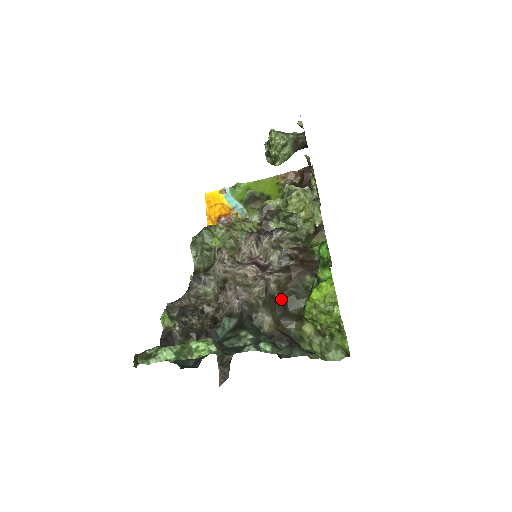
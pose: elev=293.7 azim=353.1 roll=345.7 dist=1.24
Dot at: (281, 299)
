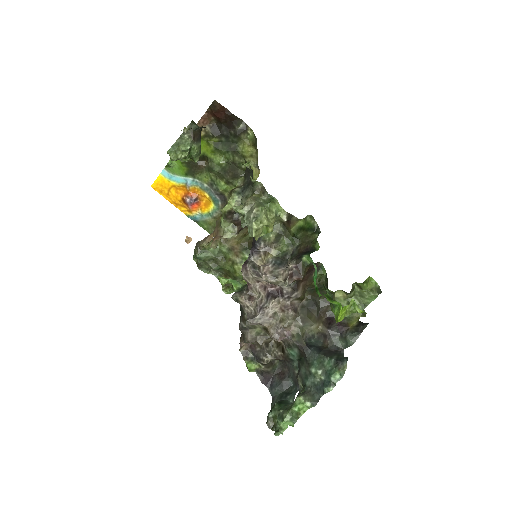
Dot at: (308, 299)
